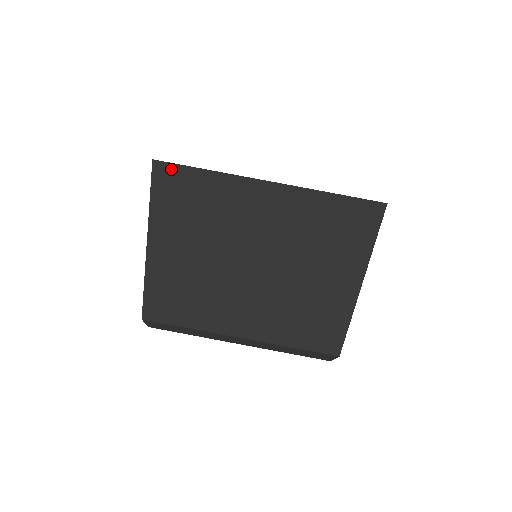
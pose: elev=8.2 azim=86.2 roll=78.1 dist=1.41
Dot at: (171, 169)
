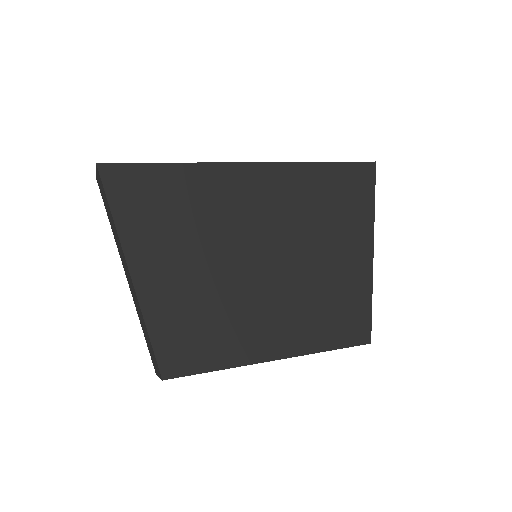
Dot at: (127, 172)
